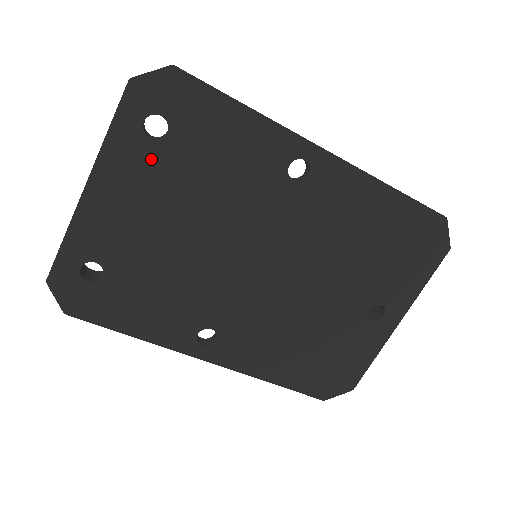
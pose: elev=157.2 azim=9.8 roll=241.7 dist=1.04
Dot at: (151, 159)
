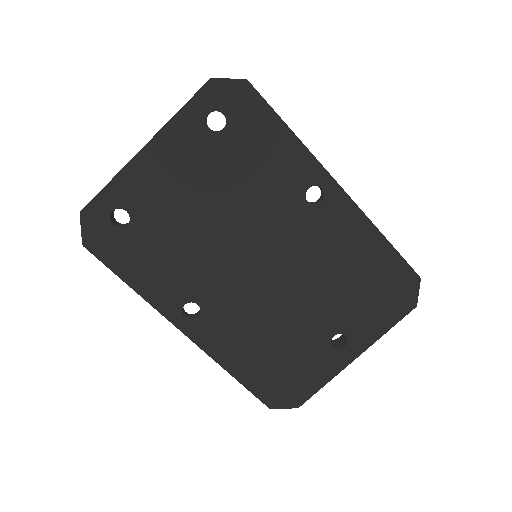
Dot at: (203, 144)
